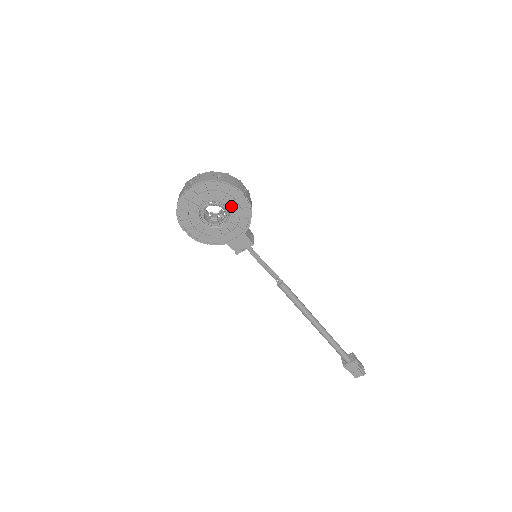
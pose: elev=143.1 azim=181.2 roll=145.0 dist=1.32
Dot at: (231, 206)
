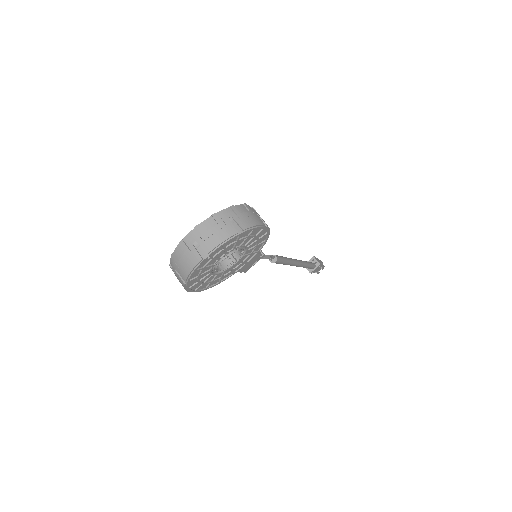
Dot at: (248, 242)
